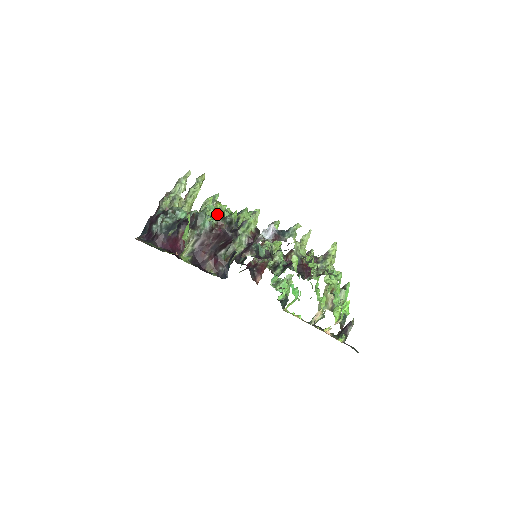
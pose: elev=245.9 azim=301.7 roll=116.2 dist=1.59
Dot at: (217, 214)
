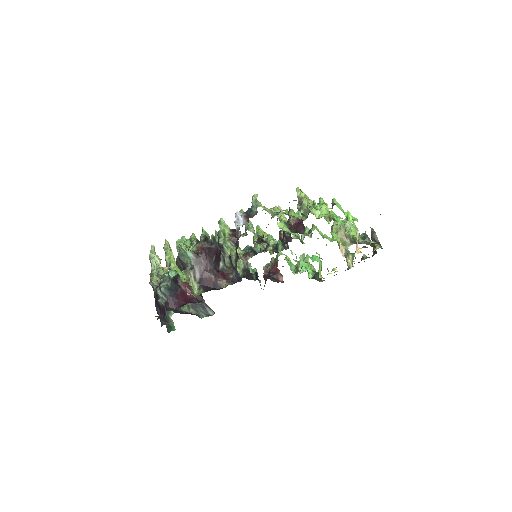
Dot at: (192, 244)
